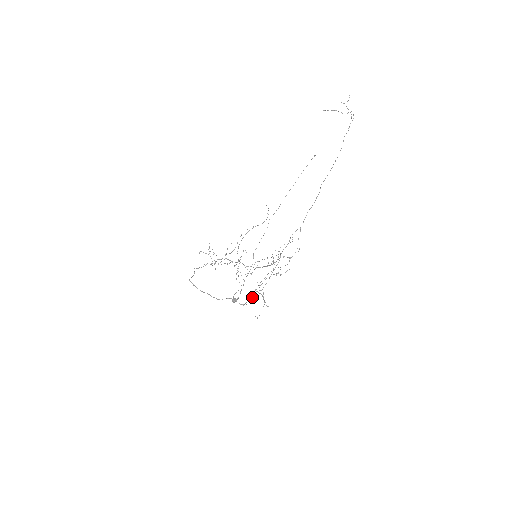
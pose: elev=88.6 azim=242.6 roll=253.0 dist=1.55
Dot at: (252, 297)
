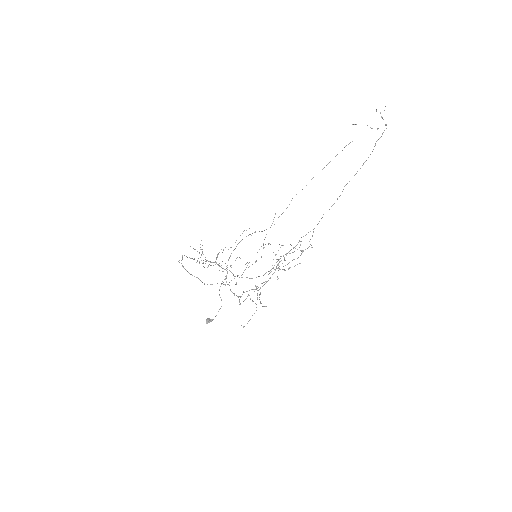
Dot at: occluded
